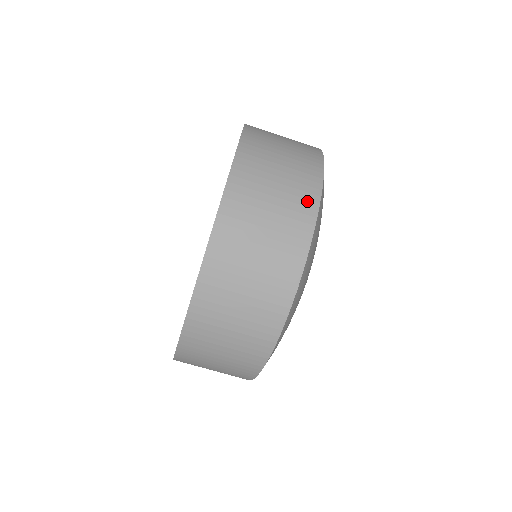
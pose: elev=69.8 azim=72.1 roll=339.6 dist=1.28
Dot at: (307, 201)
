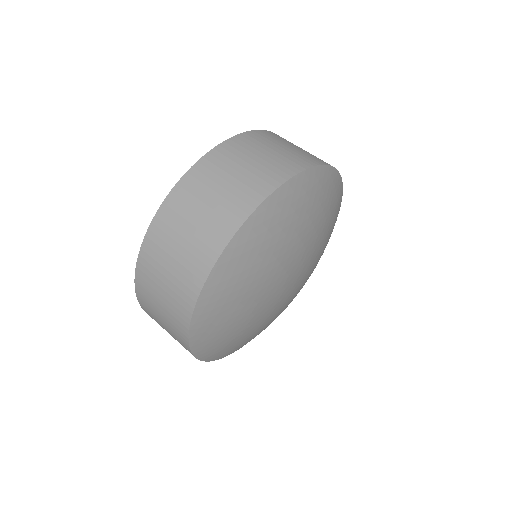
Dot at: (277, 175)
